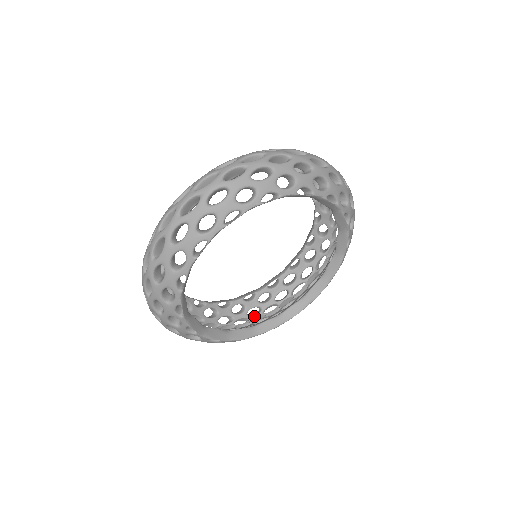
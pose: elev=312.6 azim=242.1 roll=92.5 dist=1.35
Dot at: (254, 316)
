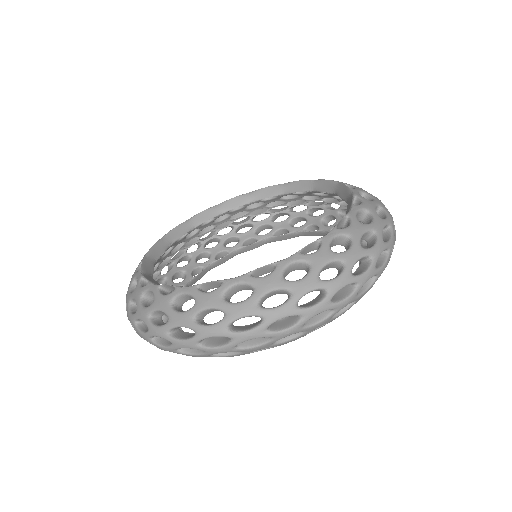
Dot at: occluded
